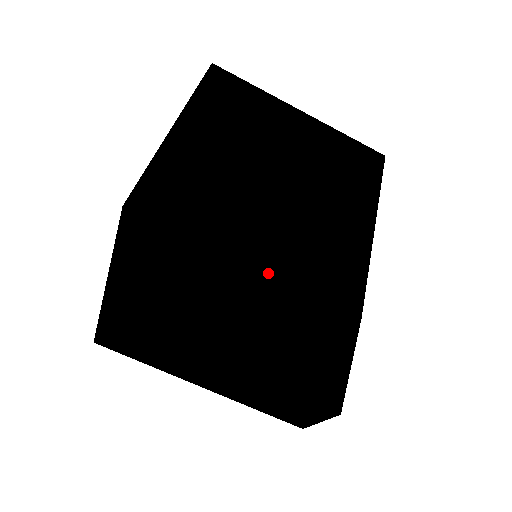
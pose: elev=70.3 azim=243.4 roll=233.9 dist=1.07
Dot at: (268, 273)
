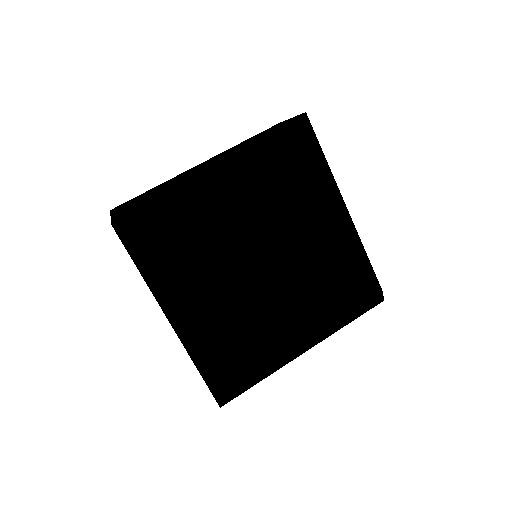
Dot at: (179, 337)
